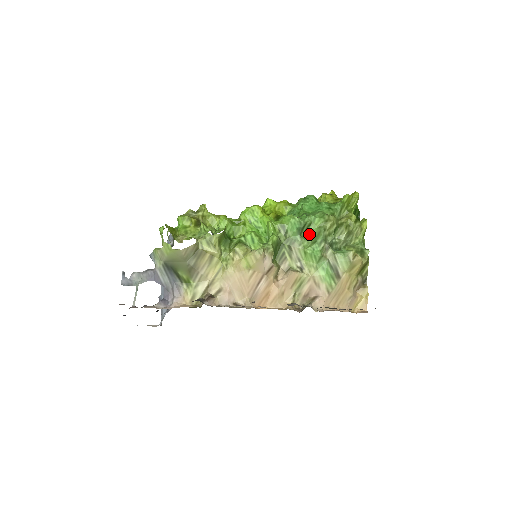
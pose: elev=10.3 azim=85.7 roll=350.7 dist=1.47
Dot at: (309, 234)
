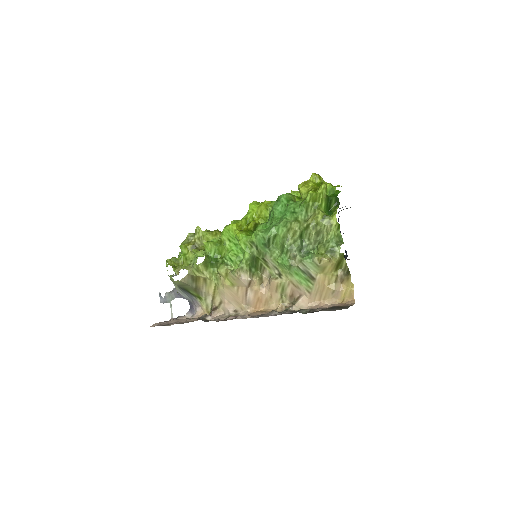
Dot at: (277, 244)
